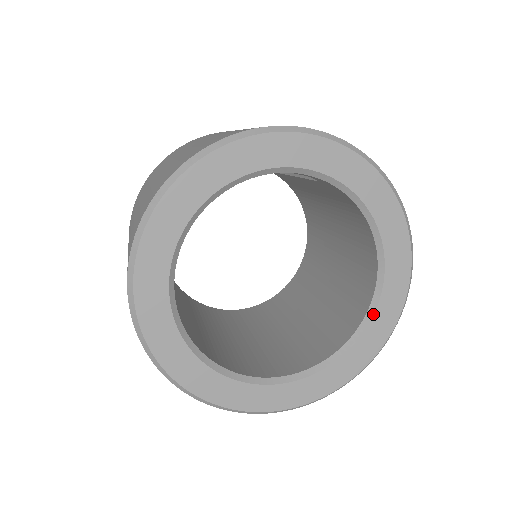
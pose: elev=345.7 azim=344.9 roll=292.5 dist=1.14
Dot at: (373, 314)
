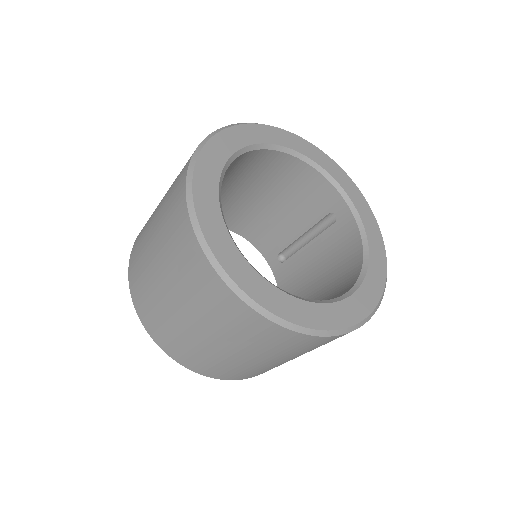
Dot at: (345, 298)
